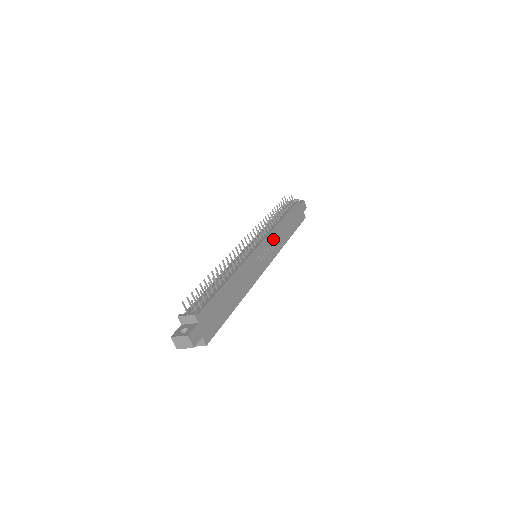
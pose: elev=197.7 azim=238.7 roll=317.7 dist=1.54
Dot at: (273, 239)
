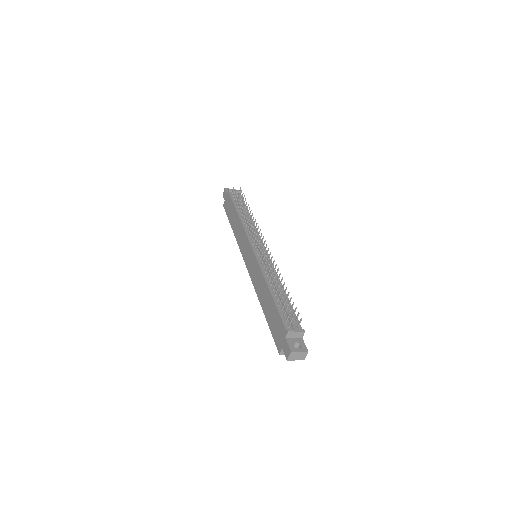
Dot at: occluded
